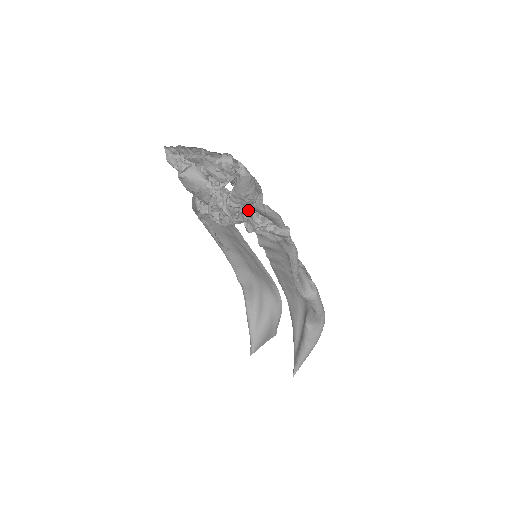
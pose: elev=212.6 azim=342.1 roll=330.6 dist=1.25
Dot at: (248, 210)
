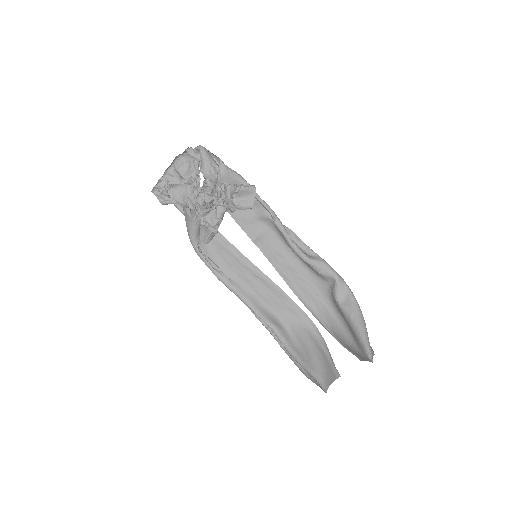
Dot at: (220, 185)
